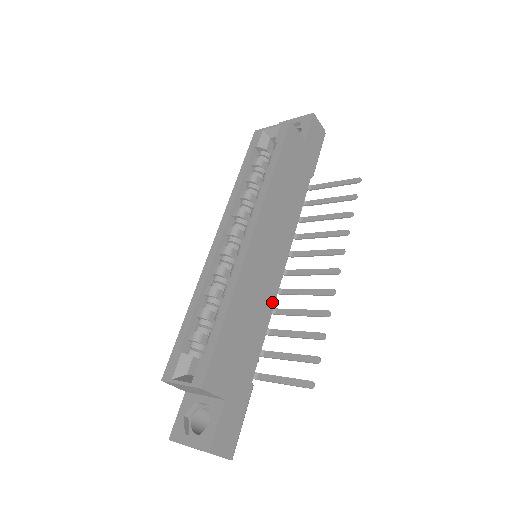
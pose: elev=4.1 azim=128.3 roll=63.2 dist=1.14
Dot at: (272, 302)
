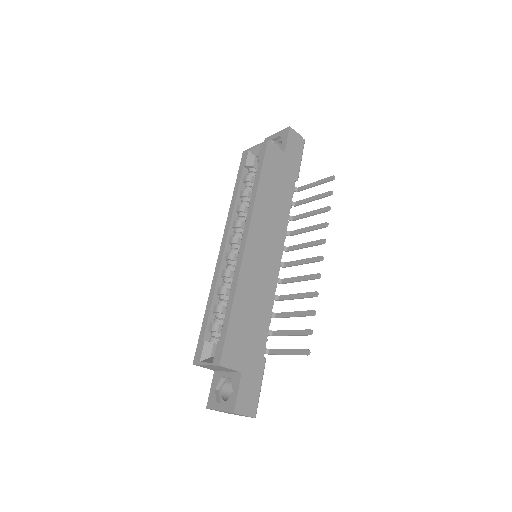
Dot at: (273, 291)
